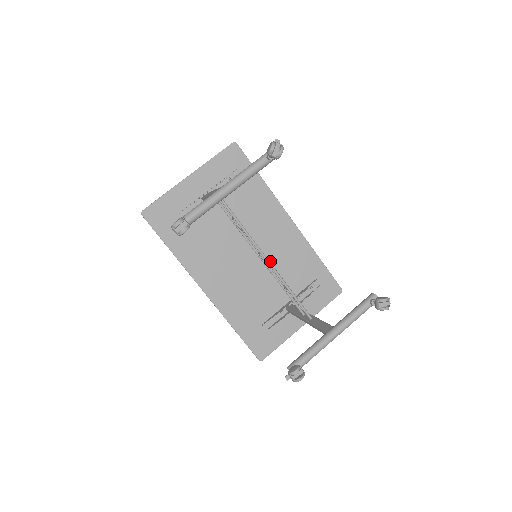
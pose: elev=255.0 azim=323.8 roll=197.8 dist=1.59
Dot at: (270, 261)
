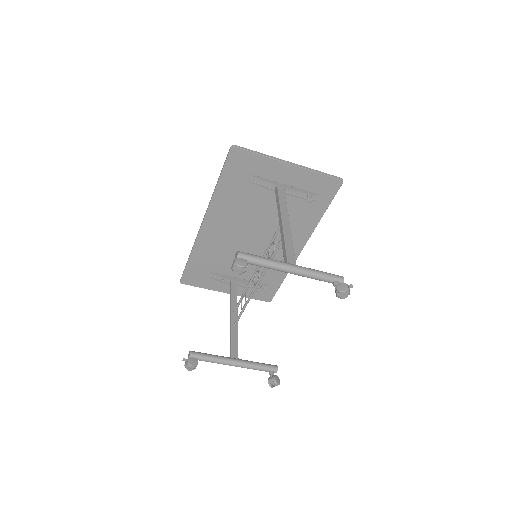
Dot at: (259, 252)
